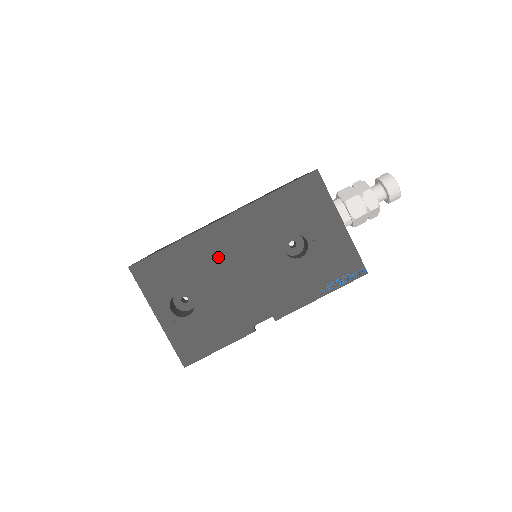
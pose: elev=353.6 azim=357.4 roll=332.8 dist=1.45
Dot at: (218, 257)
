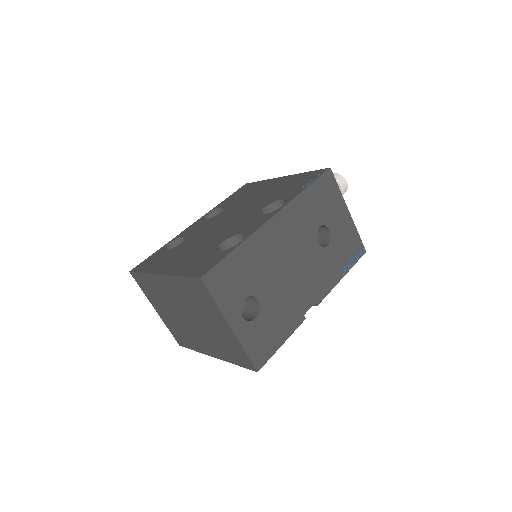
Dot at: (273, 254)
